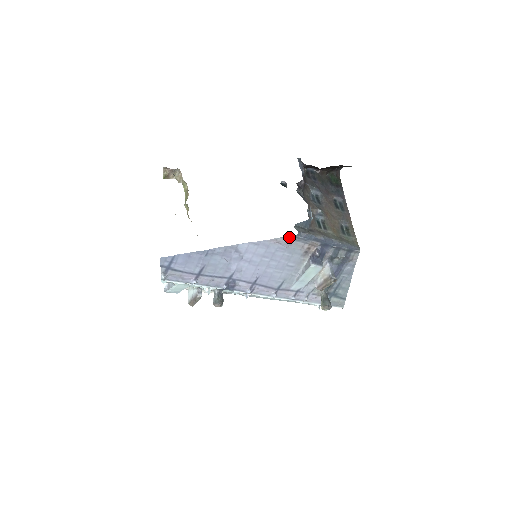
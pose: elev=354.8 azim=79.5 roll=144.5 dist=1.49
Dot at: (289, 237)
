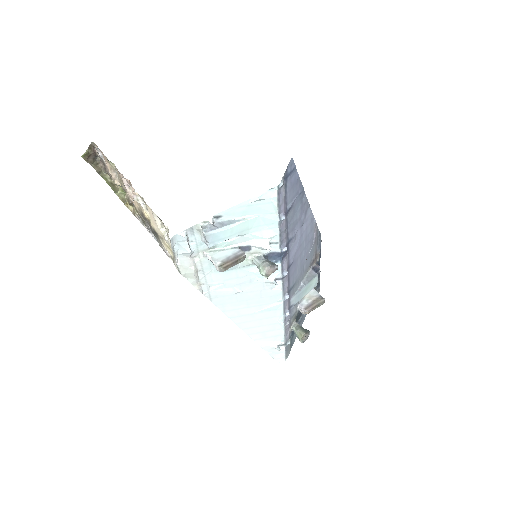
Dot at: (318, 233)
